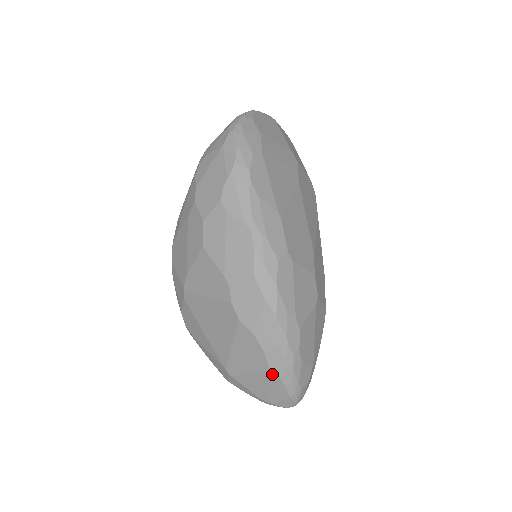
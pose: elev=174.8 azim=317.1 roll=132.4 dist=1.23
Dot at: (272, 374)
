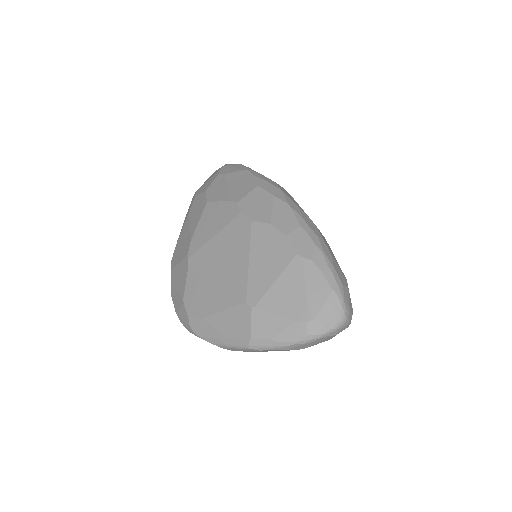
Dot at: (301, 258)
